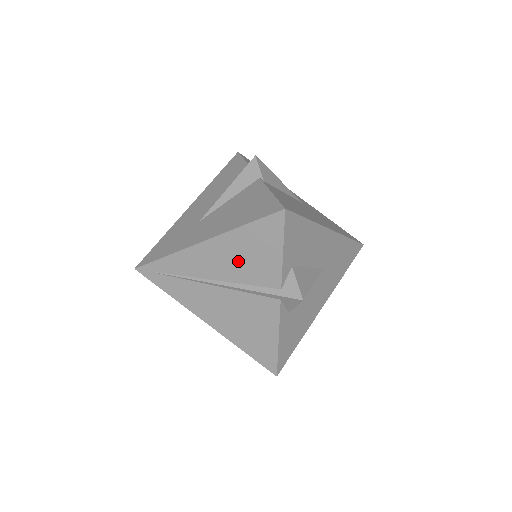
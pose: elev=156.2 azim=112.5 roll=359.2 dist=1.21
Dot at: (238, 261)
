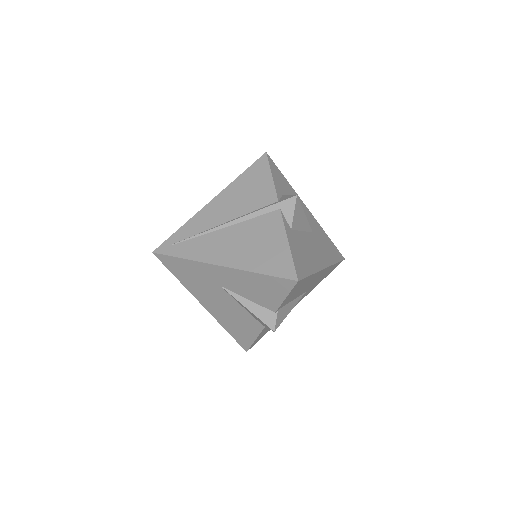
Dot at: (240, 199)
